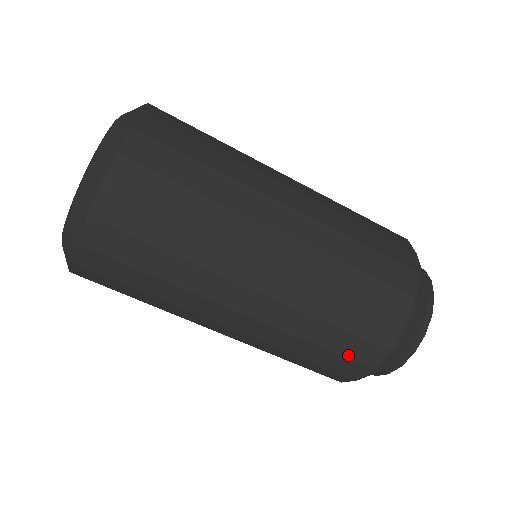
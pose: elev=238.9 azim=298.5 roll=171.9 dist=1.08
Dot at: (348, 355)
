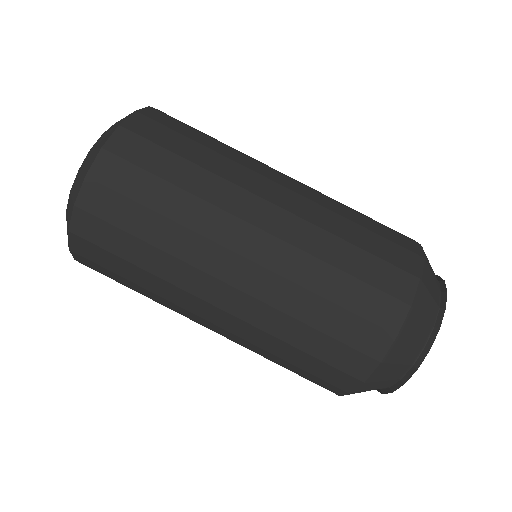
Dot at: (333, 363)
